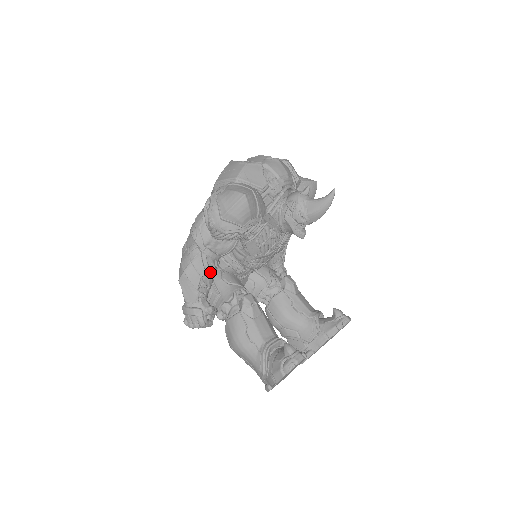
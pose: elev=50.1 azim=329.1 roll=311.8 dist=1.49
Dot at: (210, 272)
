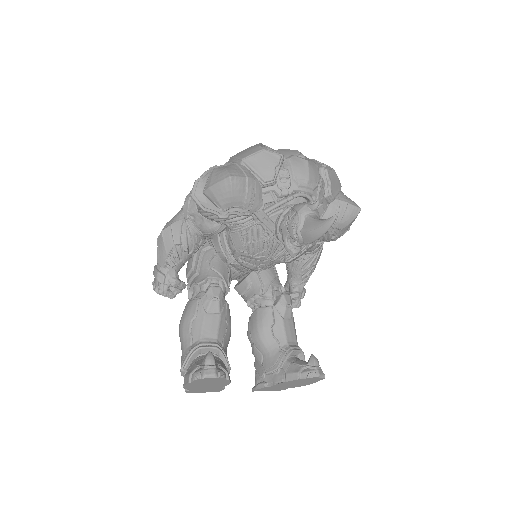
Dot at: (186, 244)
